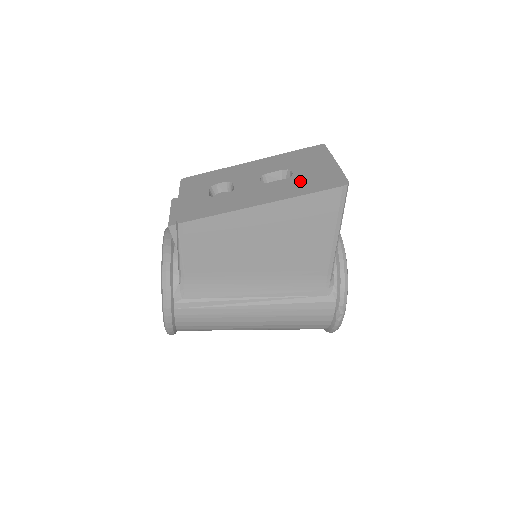
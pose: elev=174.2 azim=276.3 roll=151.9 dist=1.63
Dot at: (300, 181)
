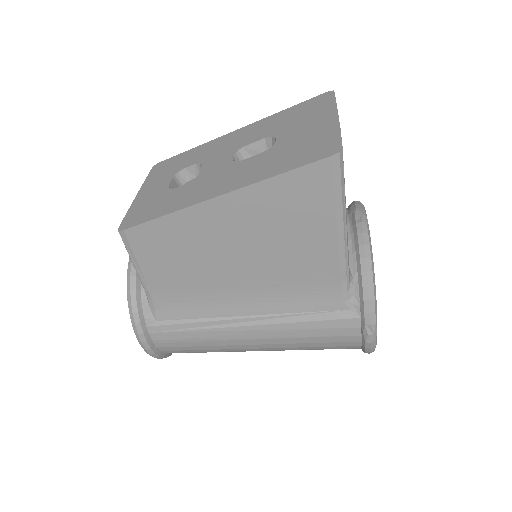
Dot at: (279, 153)
